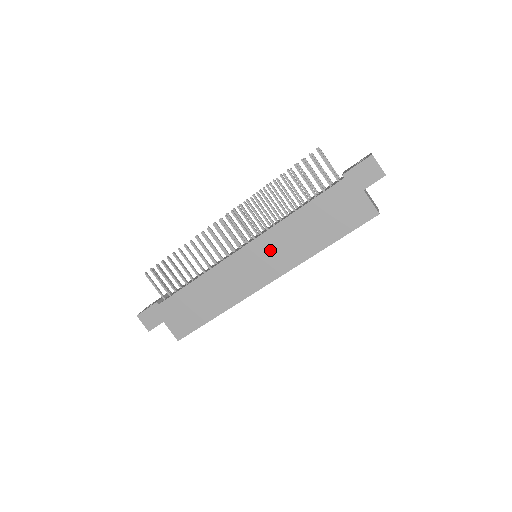
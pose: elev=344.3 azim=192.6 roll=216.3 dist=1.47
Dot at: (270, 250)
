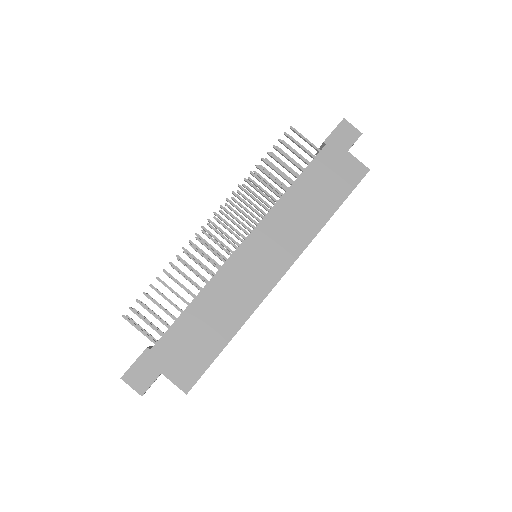
Dot at: (274, 236)
